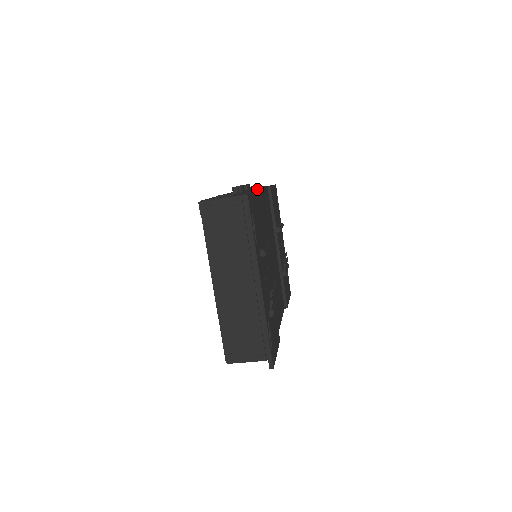
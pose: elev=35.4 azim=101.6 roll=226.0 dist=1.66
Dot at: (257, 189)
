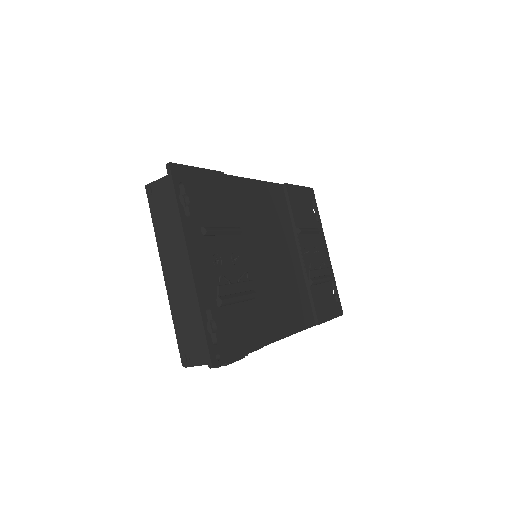
Dot at: occluded
